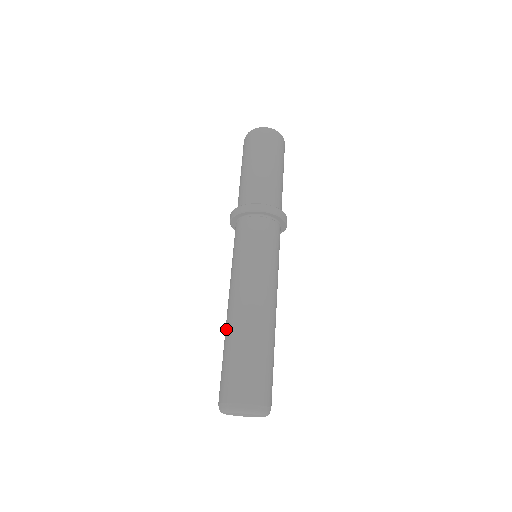
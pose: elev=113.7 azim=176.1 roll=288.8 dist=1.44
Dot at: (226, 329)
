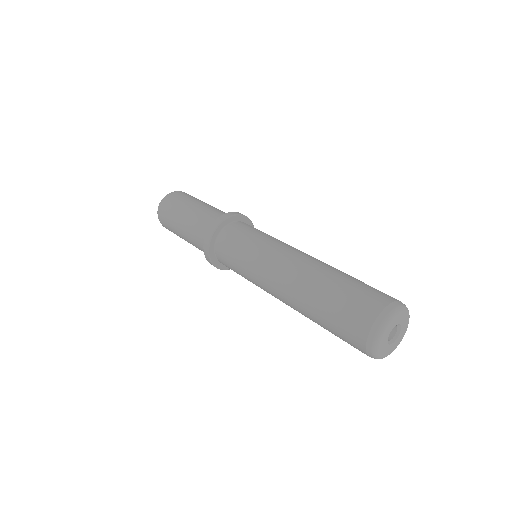
Dot at: (303, 287)
